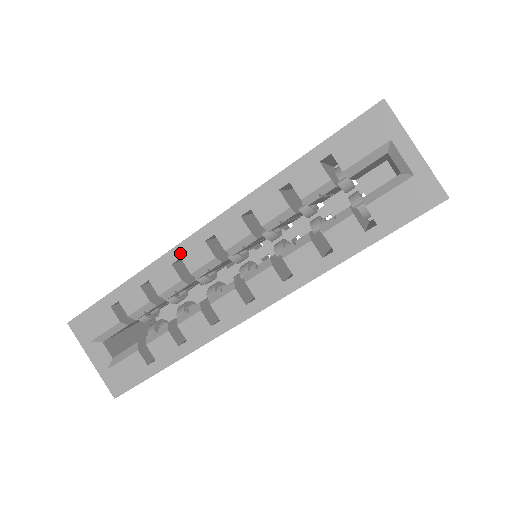
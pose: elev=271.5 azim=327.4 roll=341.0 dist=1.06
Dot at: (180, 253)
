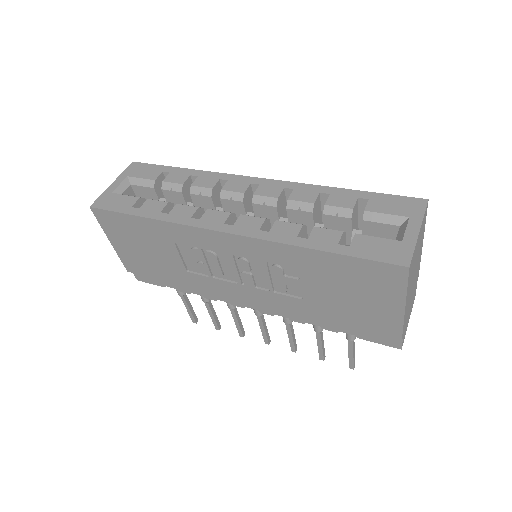
Dot at: (231, 178)
